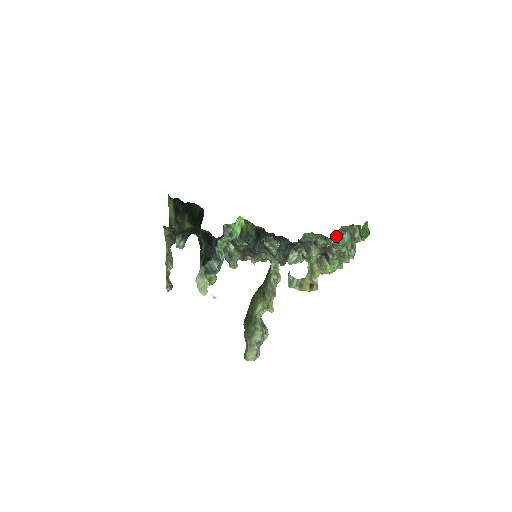
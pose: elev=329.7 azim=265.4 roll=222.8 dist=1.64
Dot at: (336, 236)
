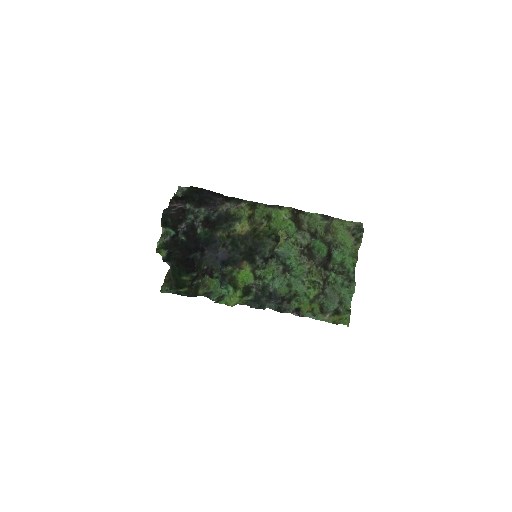
Dot at: (320, 311)
